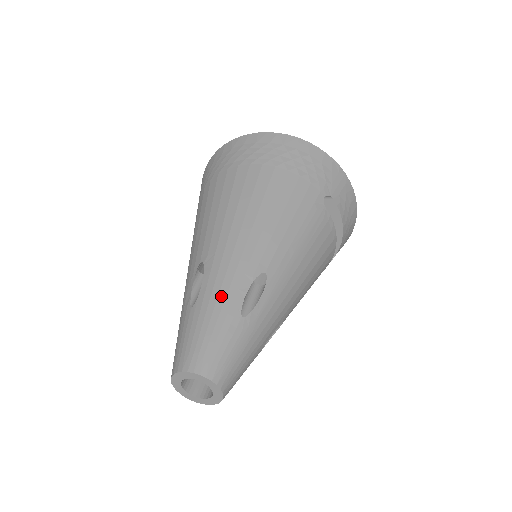
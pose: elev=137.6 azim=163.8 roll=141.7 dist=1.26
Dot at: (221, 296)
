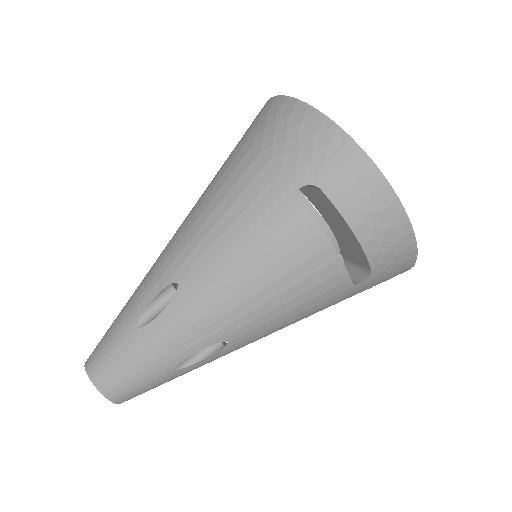
Dot at: (134, 299)
